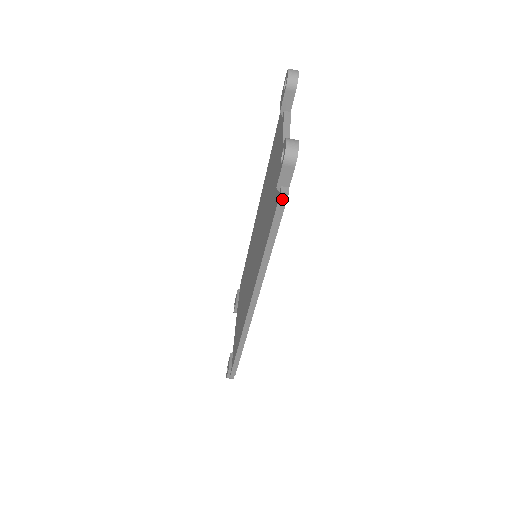
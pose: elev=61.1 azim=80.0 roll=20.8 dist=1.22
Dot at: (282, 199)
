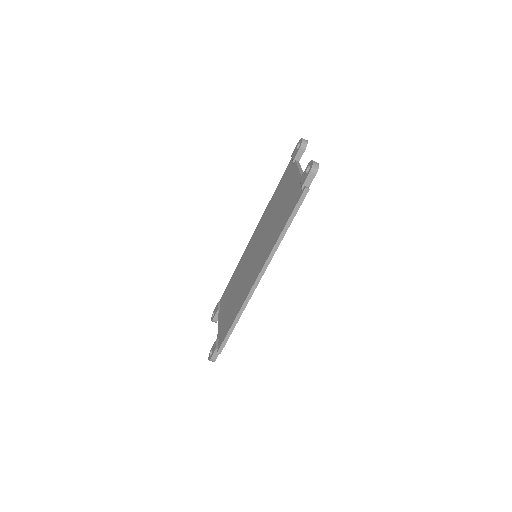
Dot at: (305, 193)
